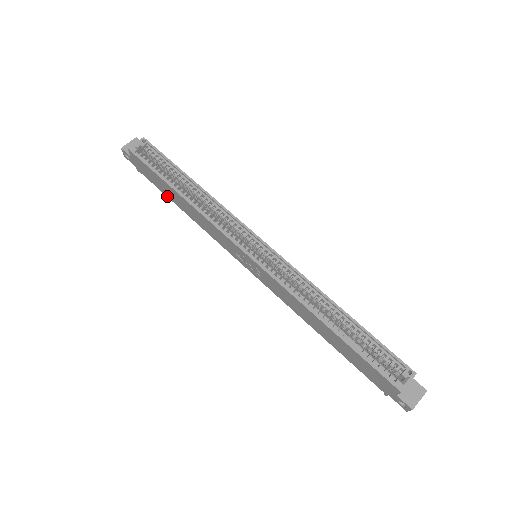
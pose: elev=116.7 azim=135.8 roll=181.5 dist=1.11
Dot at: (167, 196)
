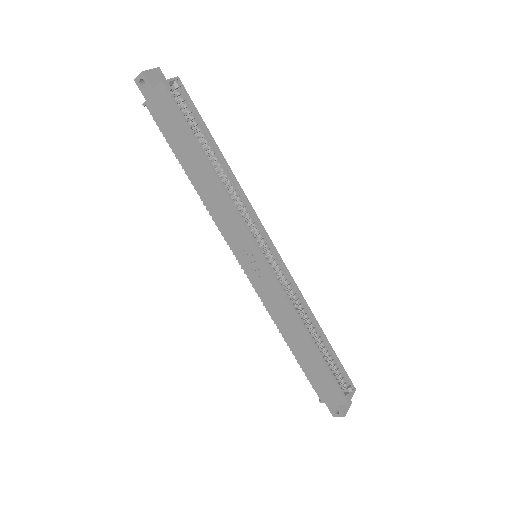
Dot at: (176, 154)
